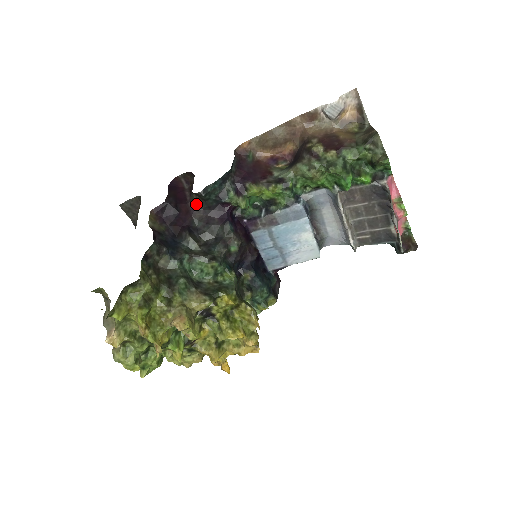
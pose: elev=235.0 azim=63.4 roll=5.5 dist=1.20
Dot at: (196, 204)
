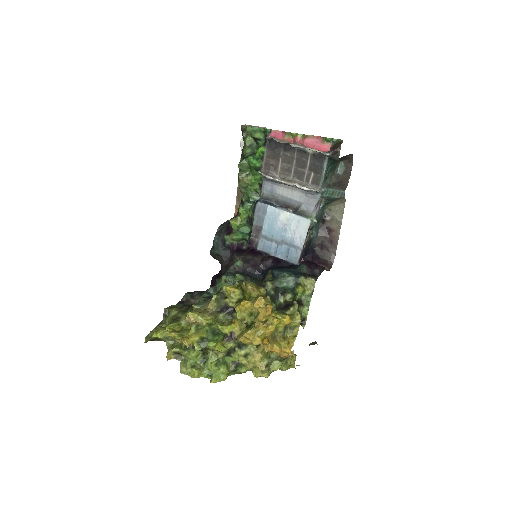
Dot at: (221, 262)
